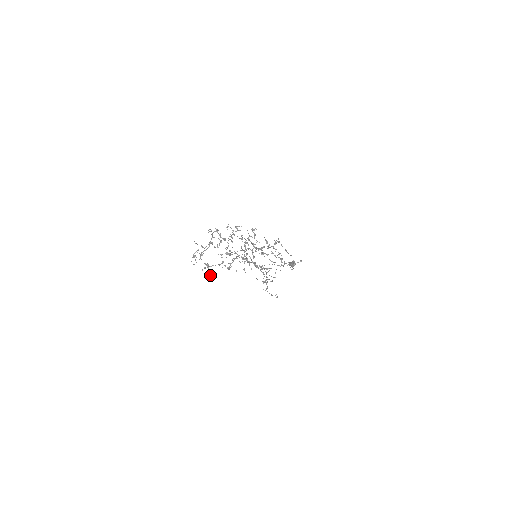
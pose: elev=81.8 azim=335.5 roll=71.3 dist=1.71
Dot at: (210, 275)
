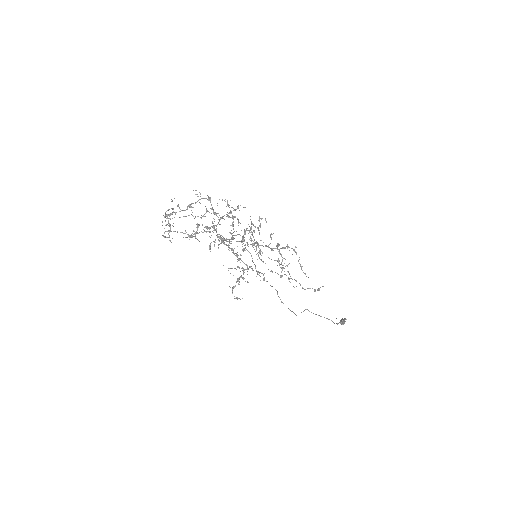
Dot at: occluded
